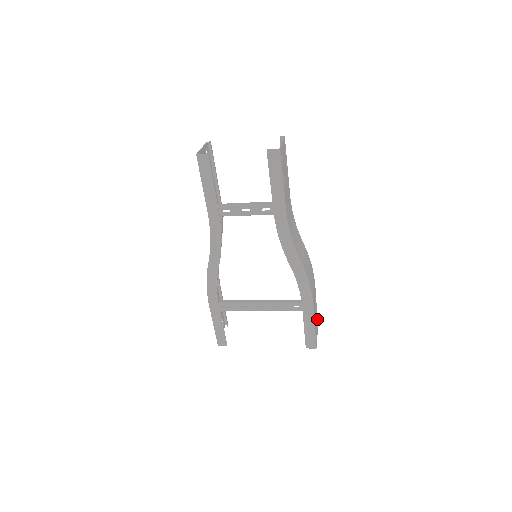
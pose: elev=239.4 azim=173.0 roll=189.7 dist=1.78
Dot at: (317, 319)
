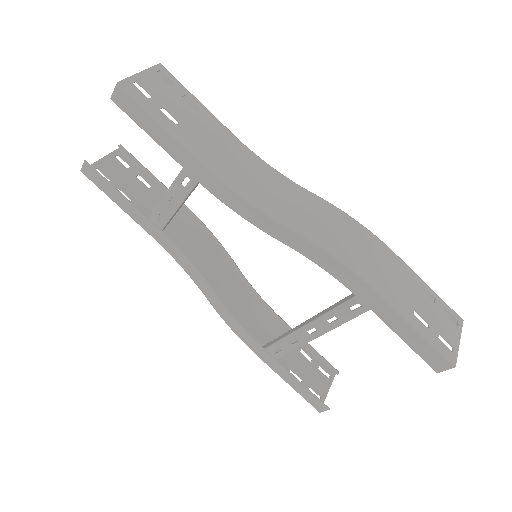
Dot at: (448, 307)
